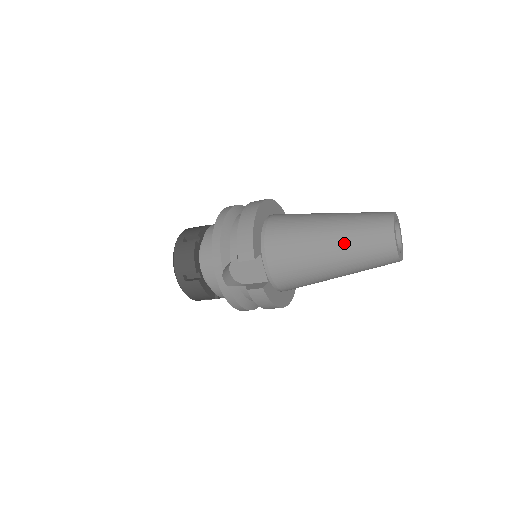
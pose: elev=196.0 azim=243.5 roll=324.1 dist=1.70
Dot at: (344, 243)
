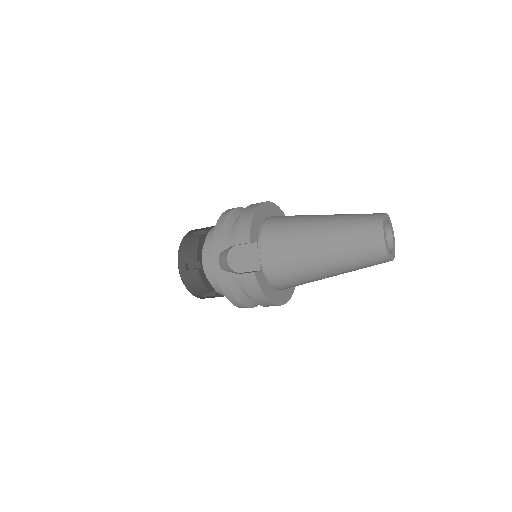
Dot at: (335, 235)
